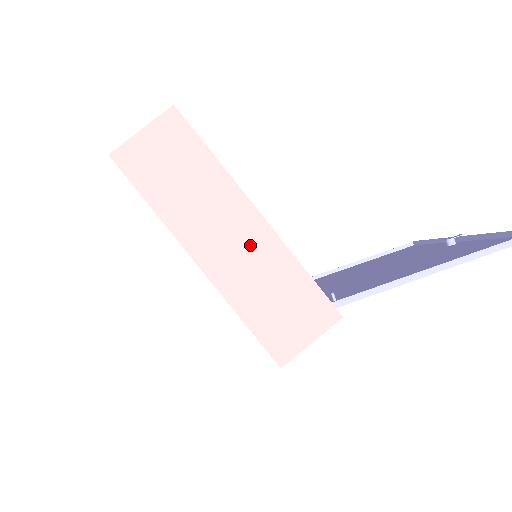
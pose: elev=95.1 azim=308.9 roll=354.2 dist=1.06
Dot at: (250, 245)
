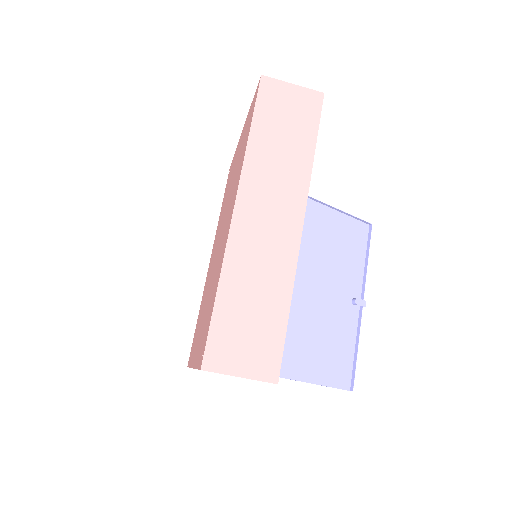
Dot at: occluded
